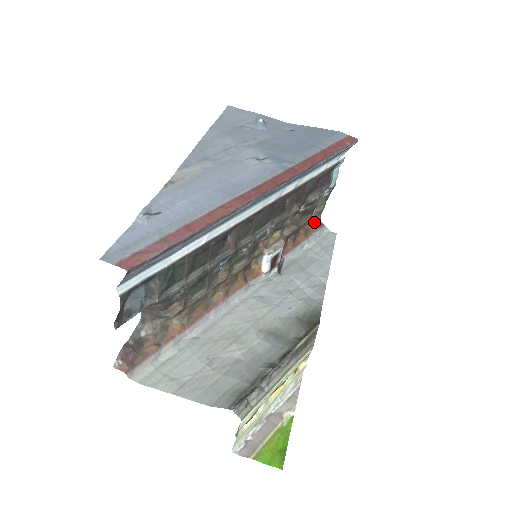
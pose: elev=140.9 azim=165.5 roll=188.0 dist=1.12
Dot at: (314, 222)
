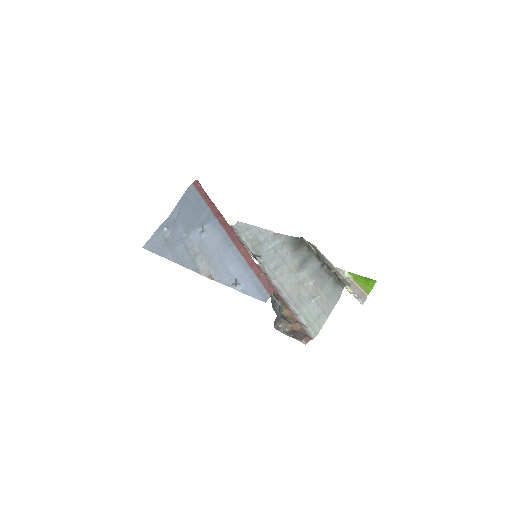
Dot at: occluded
